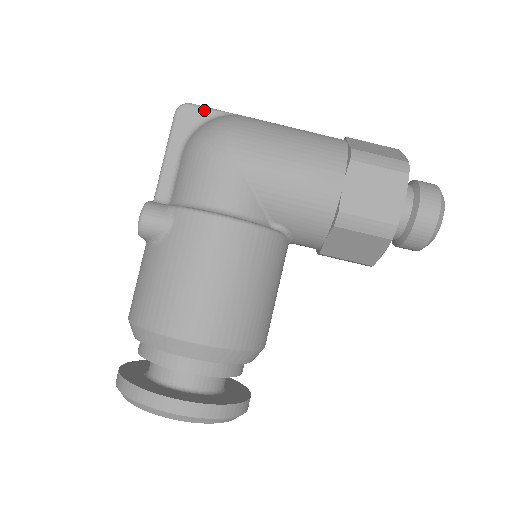
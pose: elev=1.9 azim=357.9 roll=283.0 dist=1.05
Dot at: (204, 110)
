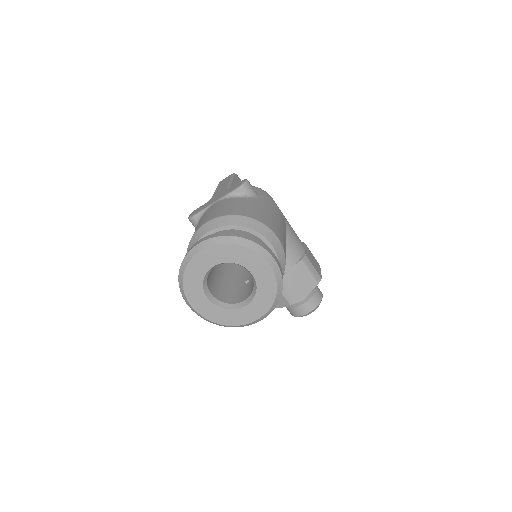
Dot at: occluded
